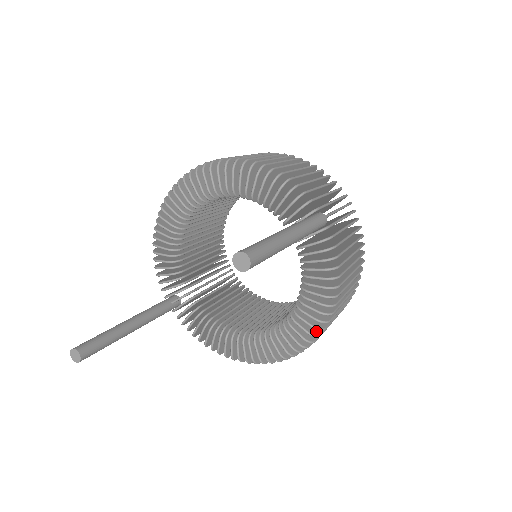
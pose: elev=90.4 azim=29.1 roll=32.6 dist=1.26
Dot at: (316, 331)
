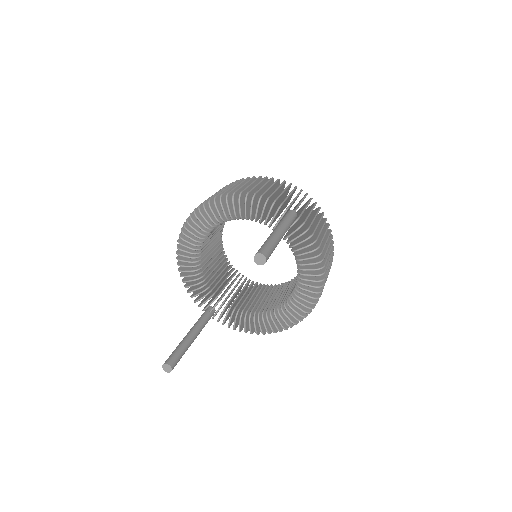
Dot at: (318, 289)
